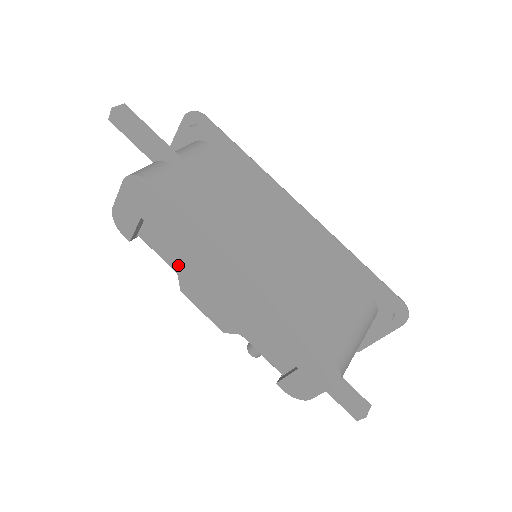
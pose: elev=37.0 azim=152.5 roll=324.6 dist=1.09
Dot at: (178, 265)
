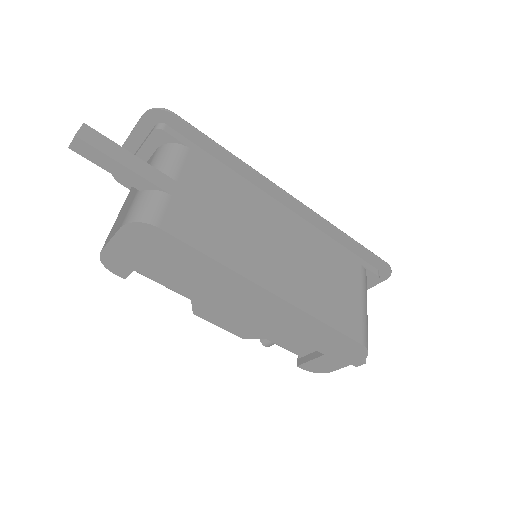
Dot at: (193, 295)
